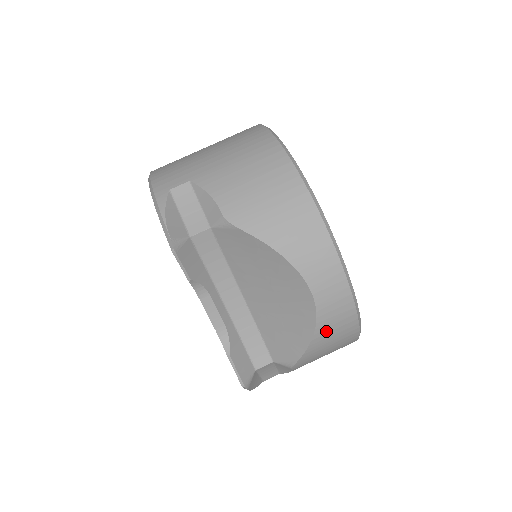
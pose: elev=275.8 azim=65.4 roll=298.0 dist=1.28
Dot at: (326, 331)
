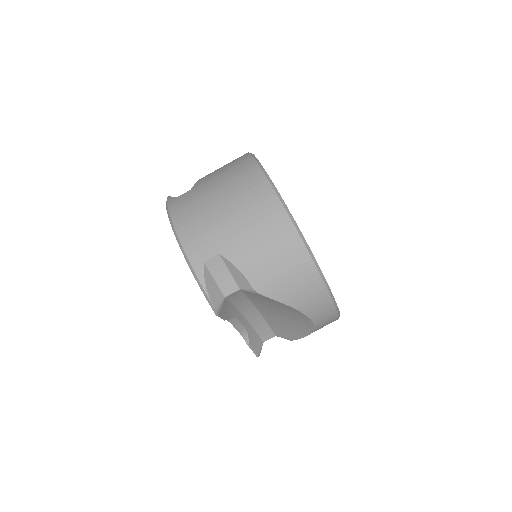
Dot at: occluded
